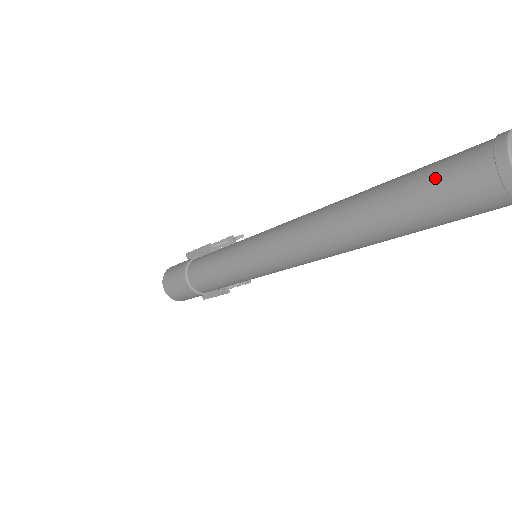
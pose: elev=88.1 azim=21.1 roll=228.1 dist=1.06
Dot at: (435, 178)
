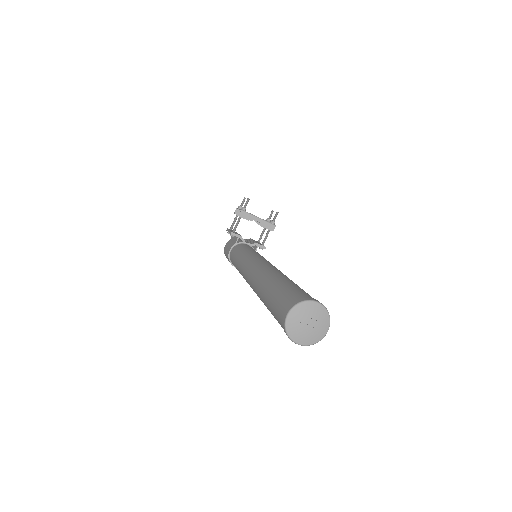
Dot at: occluded
